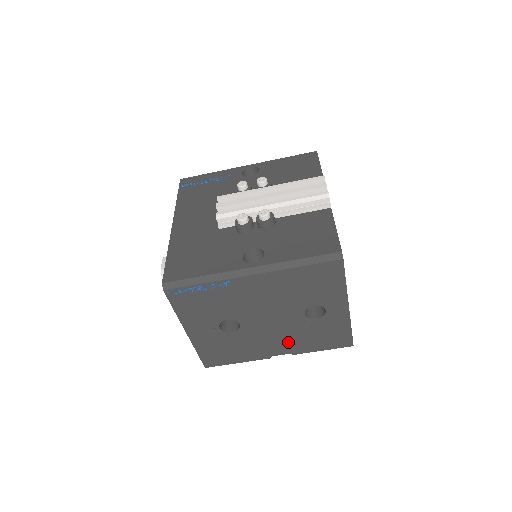
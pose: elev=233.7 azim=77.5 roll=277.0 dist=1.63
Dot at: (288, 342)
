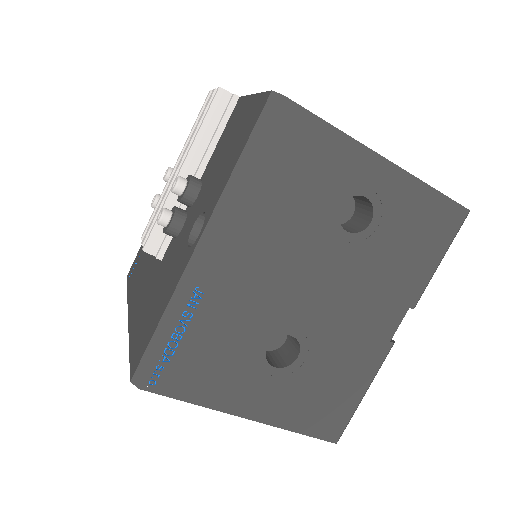
Dot at: (383, 296)
